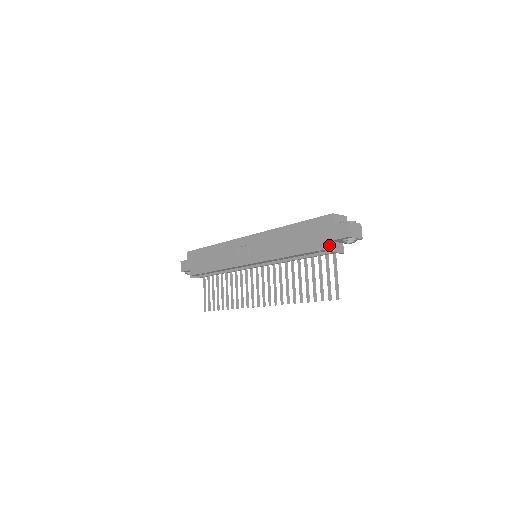
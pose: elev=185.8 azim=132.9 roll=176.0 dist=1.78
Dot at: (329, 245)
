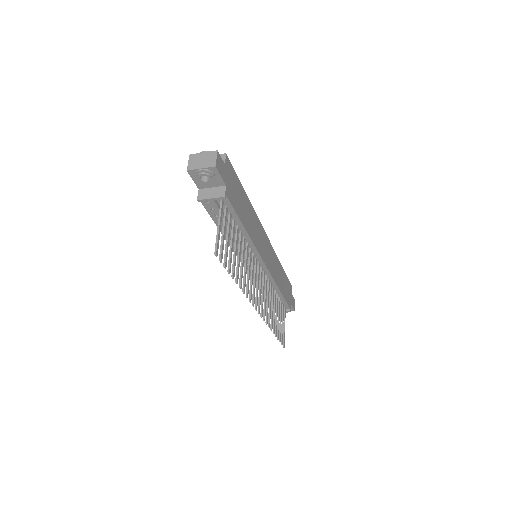
Dot at: (198, 194)
